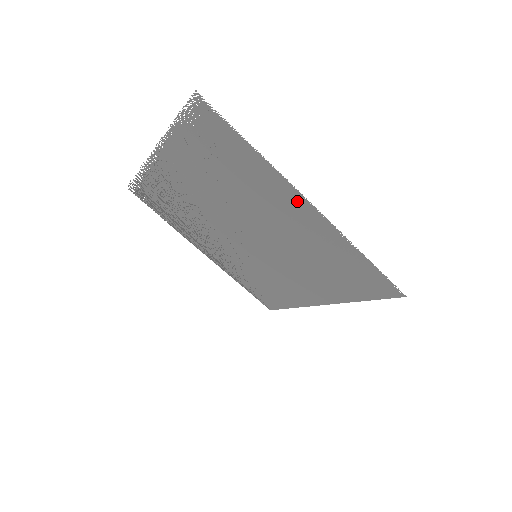
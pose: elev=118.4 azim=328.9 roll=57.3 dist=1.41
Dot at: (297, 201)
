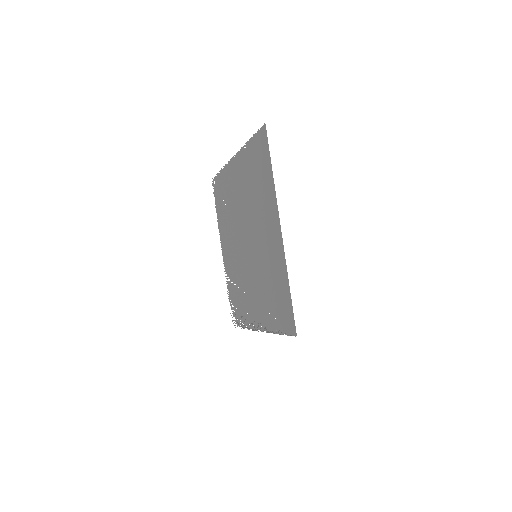
Dot at: (233, 166)
